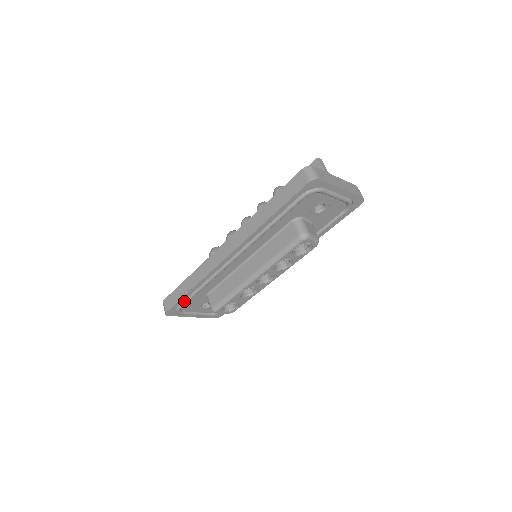
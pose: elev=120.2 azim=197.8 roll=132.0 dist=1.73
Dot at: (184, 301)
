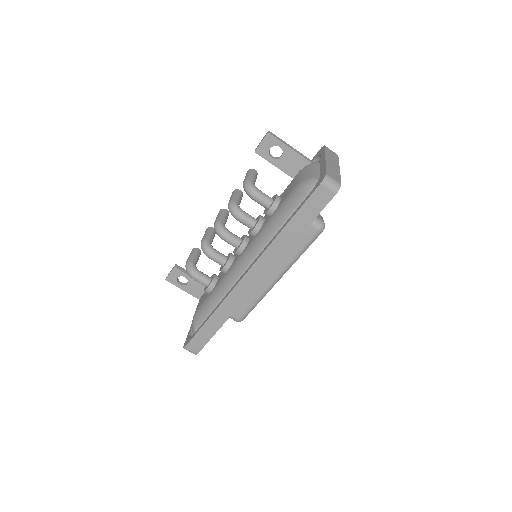
Dot at: occluded
